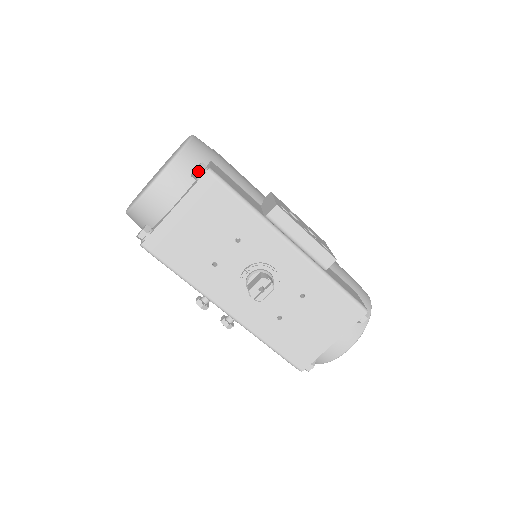
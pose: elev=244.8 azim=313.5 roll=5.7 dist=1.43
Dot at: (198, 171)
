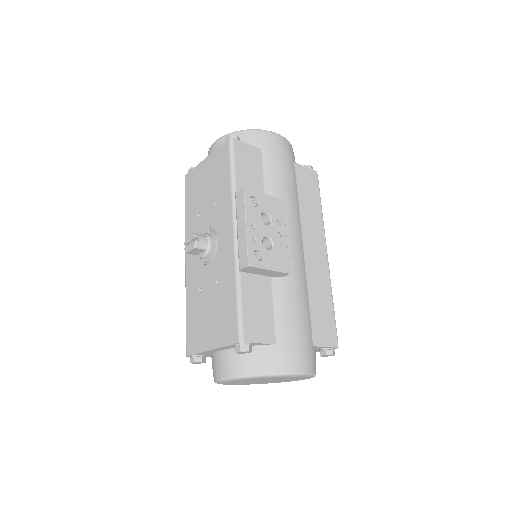
Dot at: (228, 138)
